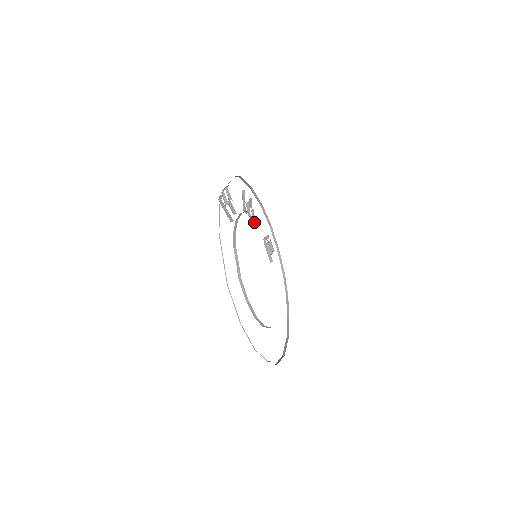
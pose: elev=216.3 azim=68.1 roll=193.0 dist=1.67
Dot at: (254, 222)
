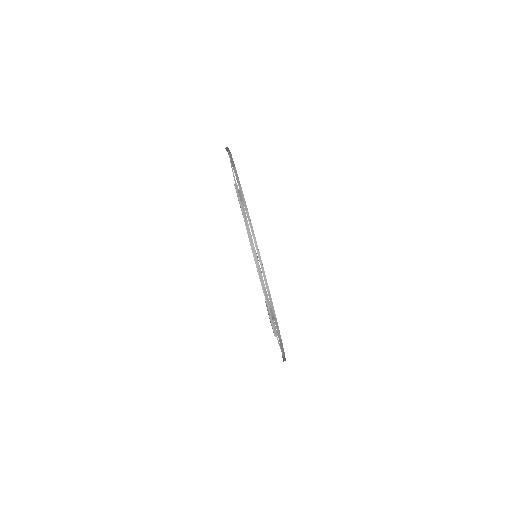
Dot at: occluded
